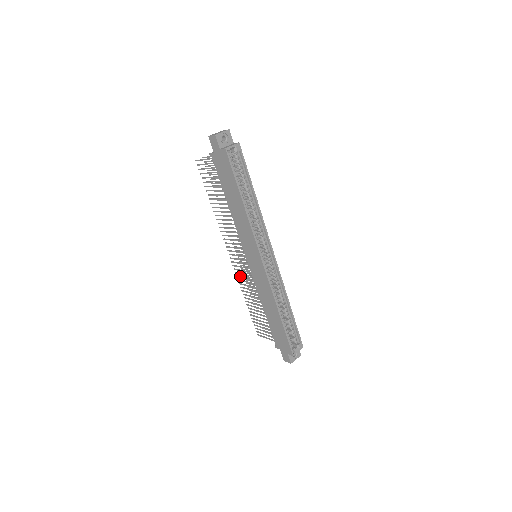
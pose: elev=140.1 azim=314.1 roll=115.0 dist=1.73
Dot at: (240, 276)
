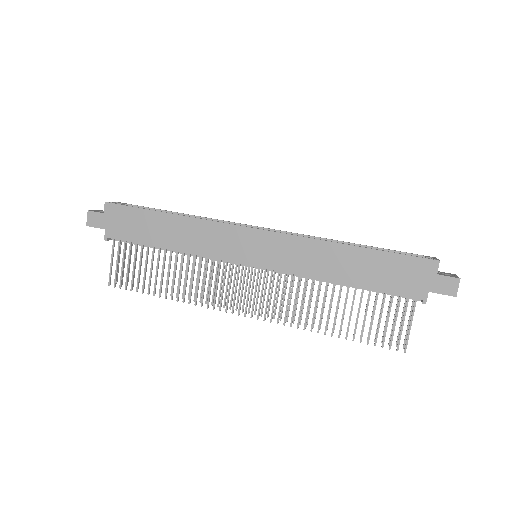
Dot at: occluded
